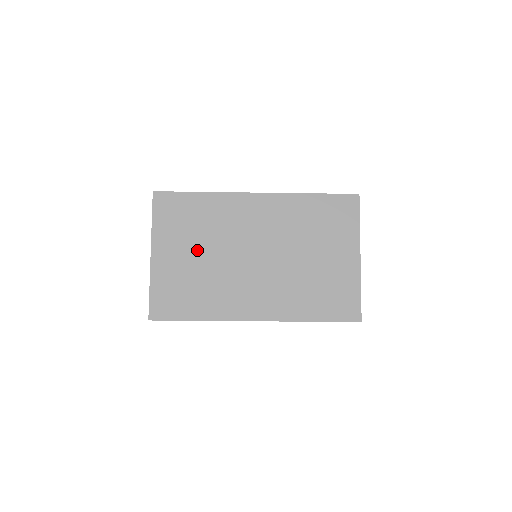
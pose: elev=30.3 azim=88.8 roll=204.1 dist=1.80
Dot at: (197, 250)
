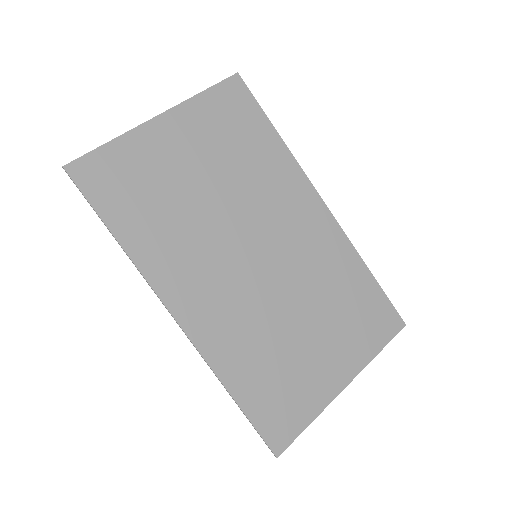
Dot at: (209, 174)
